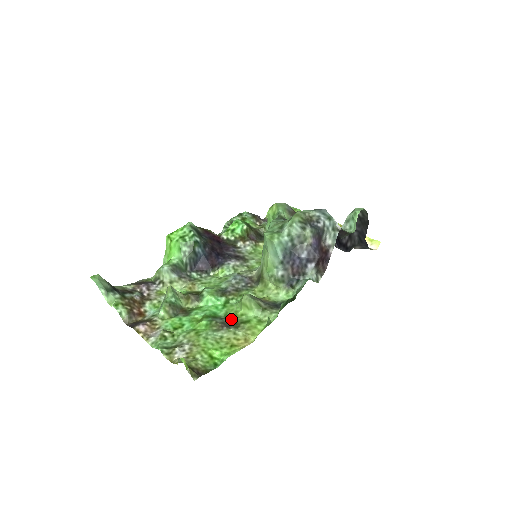
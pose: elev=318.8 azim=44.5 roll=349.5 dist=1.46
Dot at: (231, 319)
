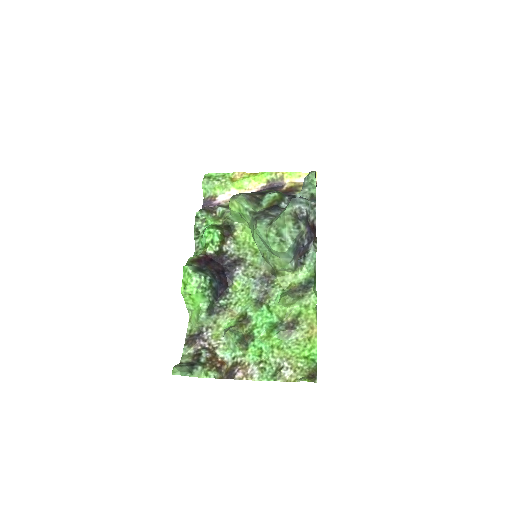
Dot at: (287, 319)
